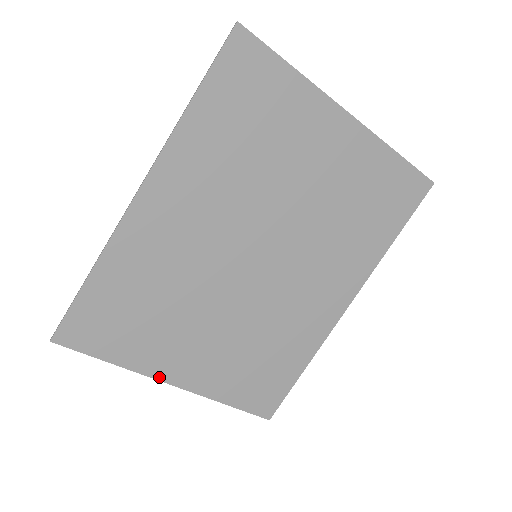
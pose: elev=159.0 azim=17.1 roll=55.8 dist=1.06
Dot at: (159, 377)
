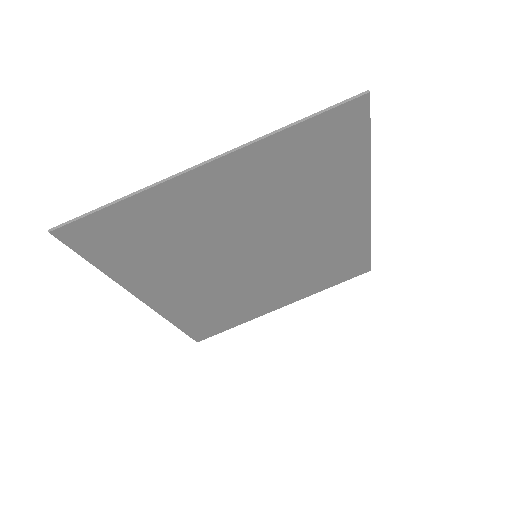
Dot at: (270, 311)
